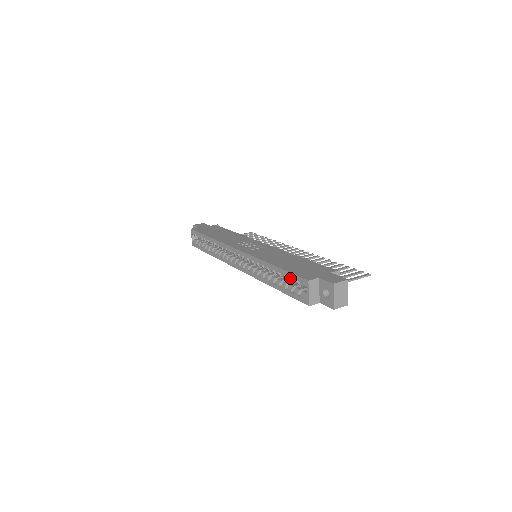
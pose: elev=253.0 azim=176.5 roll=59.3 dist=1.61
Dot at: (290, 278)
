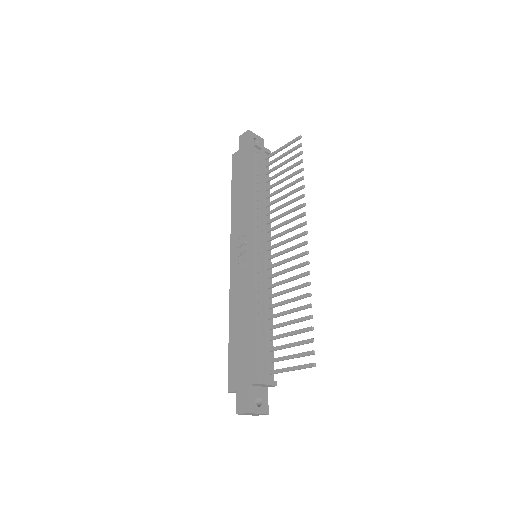
Dot at: occluded
